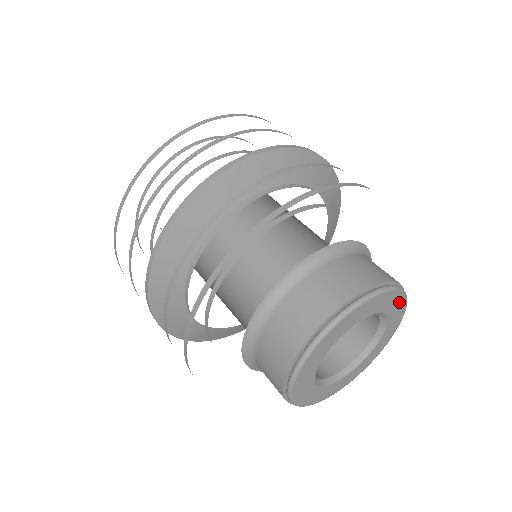
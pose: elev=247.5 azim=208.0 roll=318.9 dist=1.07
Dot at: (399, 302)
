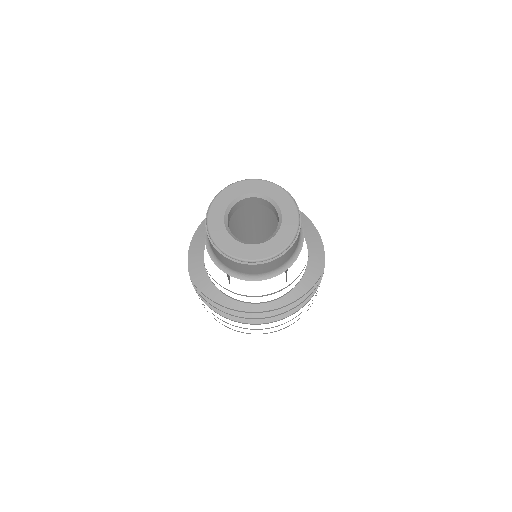
Dot at: (292, 227)
